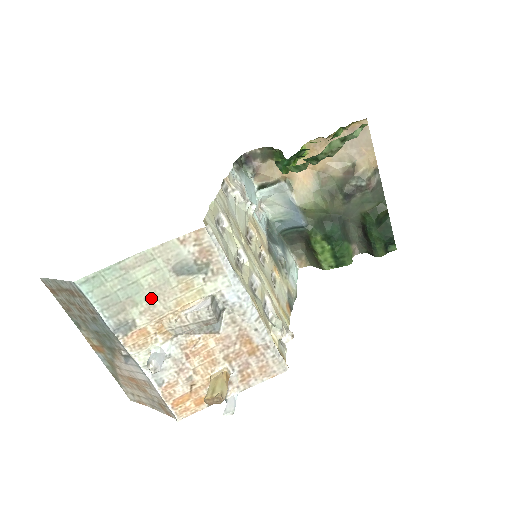
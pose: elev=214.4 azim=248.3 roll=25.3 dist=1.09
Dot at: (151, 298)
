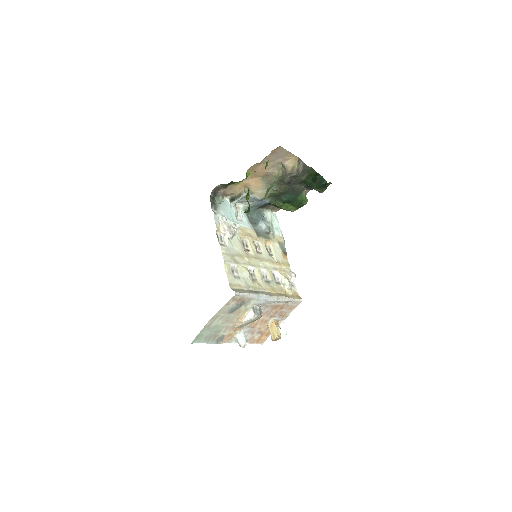
Dot at: (225, 325)
